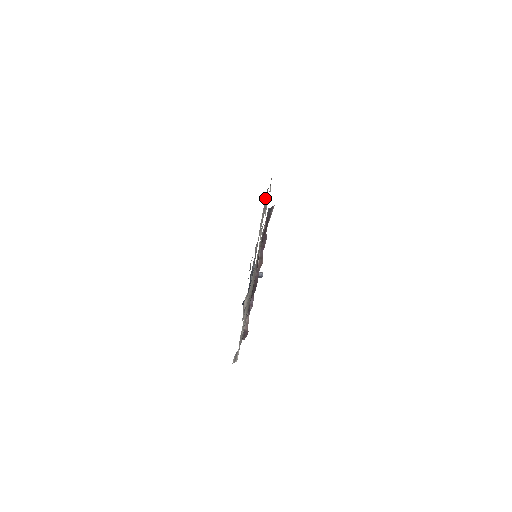
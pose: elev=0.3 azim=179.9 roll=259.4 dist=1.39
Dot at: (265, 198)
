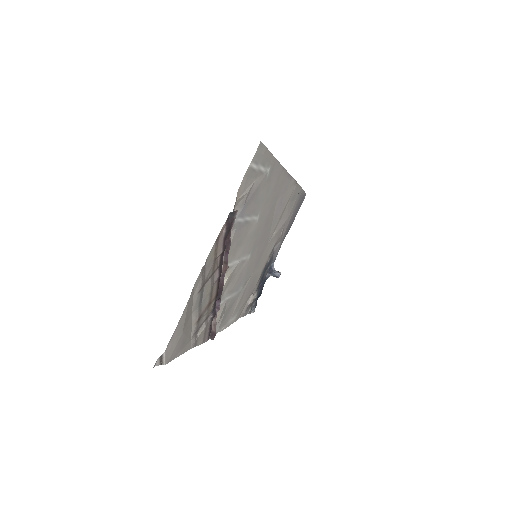
Dot at: (297, 196)
